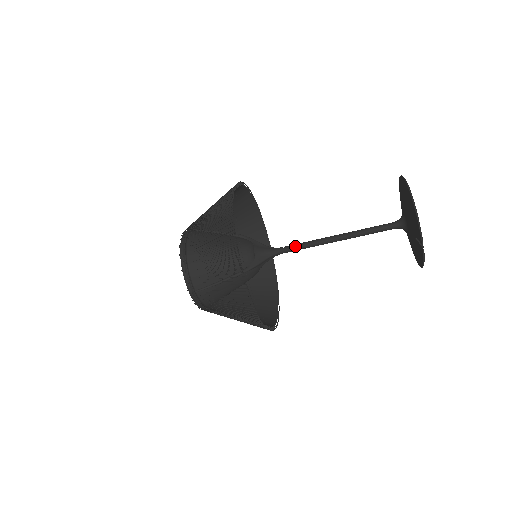
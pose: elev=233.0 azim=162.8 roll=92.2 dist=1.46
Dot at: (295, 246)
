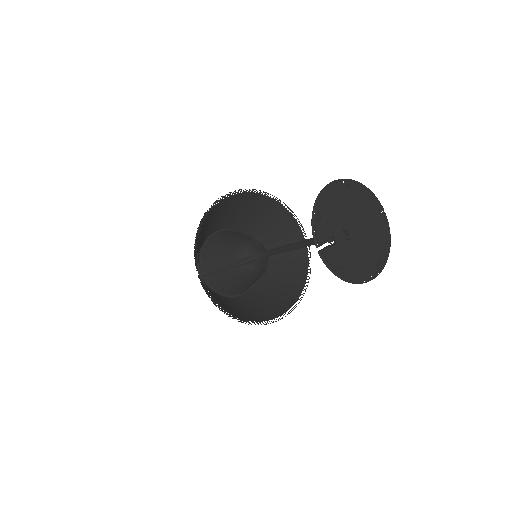
Dot at: (275, 249)
